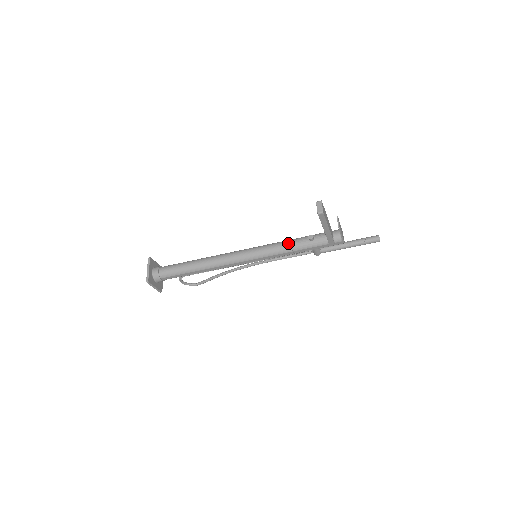
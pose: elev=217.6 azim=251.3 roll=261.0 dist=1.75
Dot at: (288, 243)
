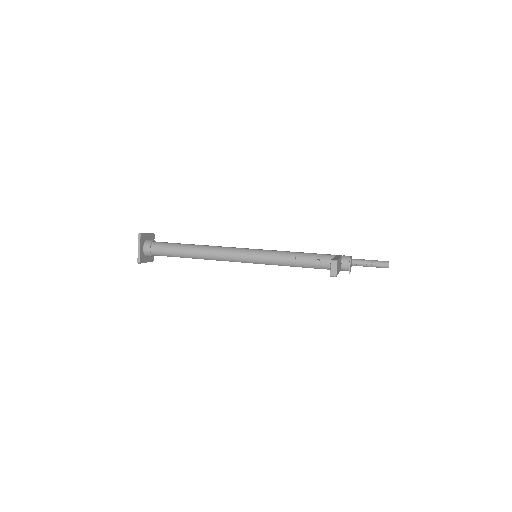
Dot at: (292, 259)
